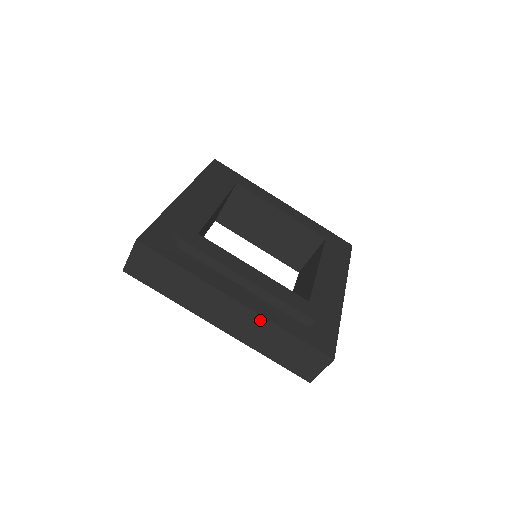
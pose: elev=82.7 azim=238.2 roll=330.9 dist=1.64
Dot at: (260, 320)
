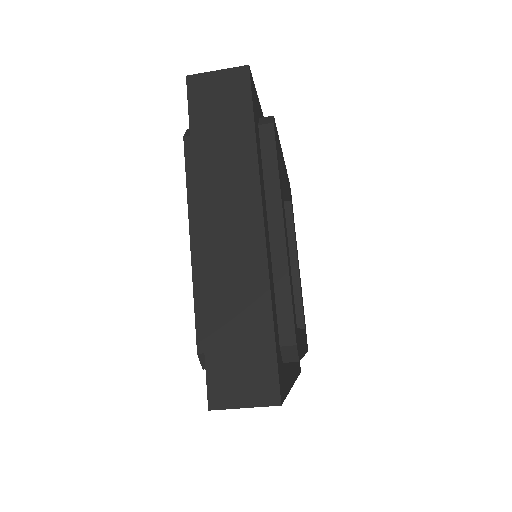
Dot at: (259, 269)
